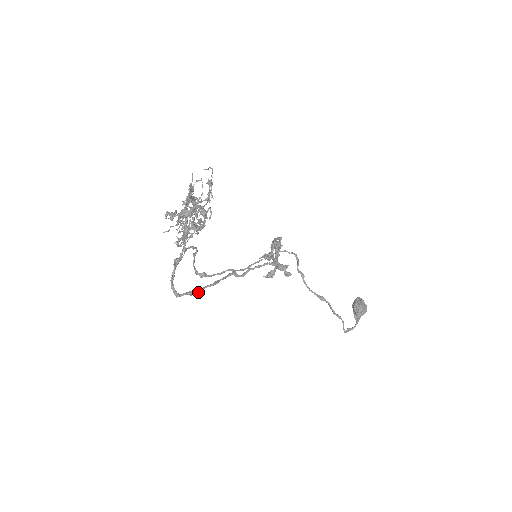
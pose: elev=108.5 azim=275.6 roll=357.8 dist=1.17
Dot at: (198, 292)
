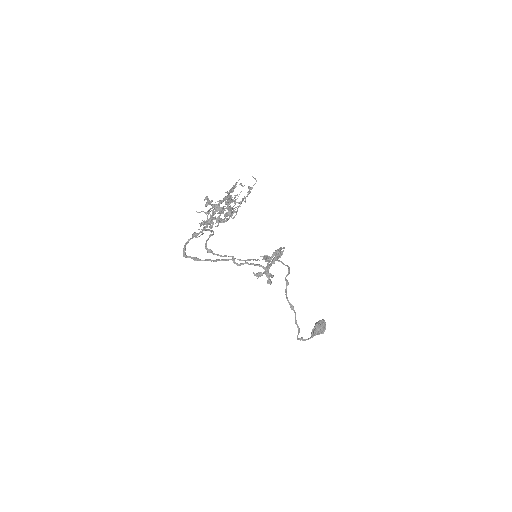
Dot at: (200, 260)
